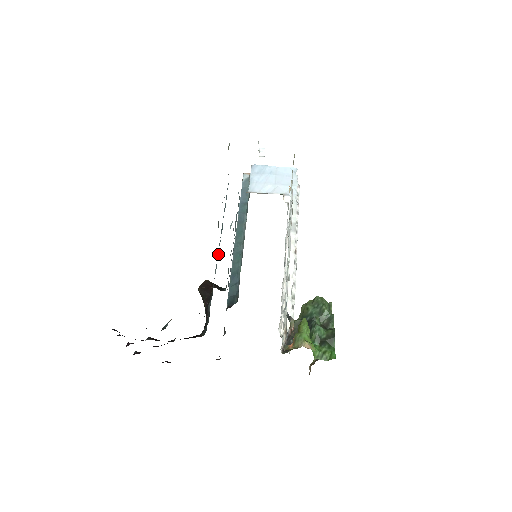
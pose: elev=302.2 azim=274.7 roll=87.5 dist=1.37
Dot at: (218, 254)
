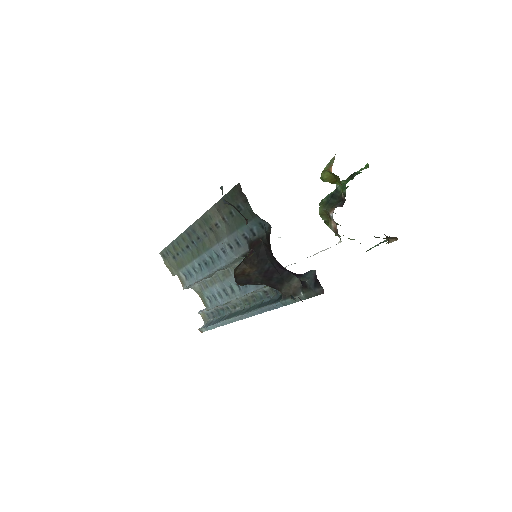
Dot at: (223, 256)
